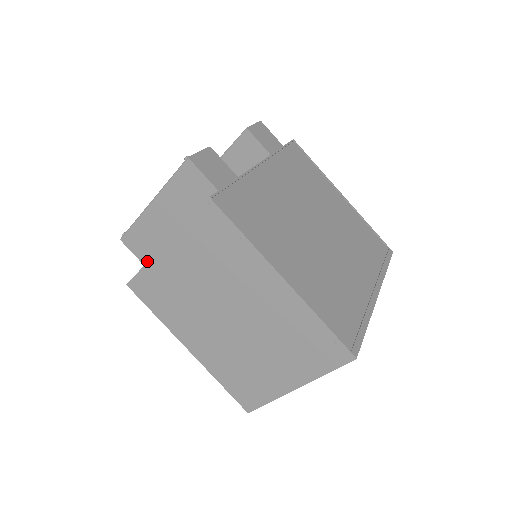
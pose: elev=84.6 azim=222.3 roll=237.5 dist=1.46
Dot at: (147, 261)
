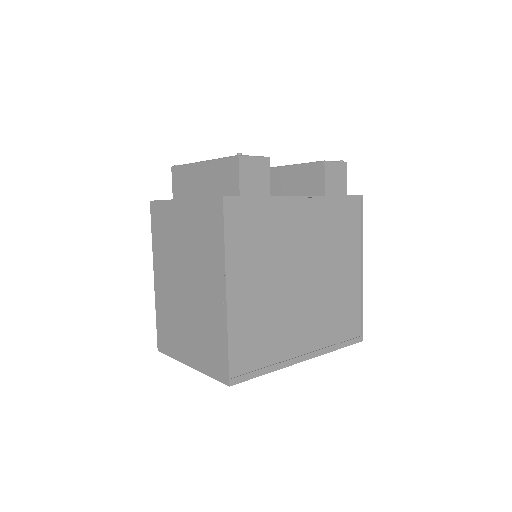
Dot at: (176, 197)
